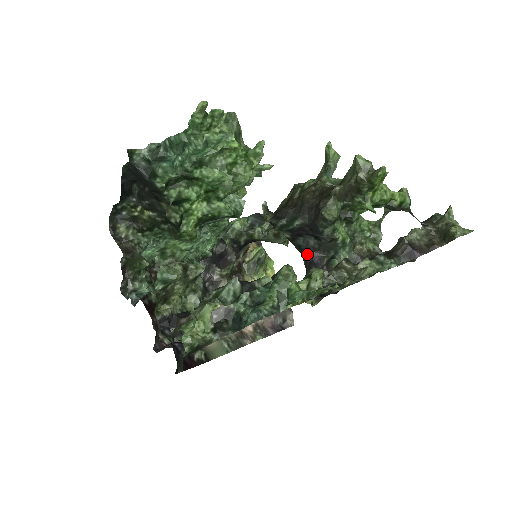
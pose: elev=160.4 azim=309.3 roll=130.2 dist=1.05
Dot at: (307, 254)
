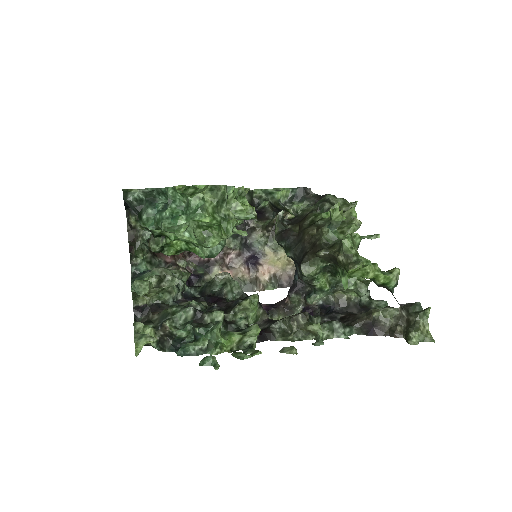
Dot at: (295, 277)
